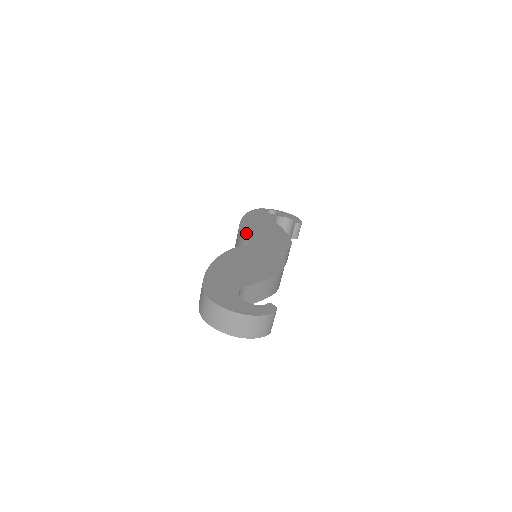
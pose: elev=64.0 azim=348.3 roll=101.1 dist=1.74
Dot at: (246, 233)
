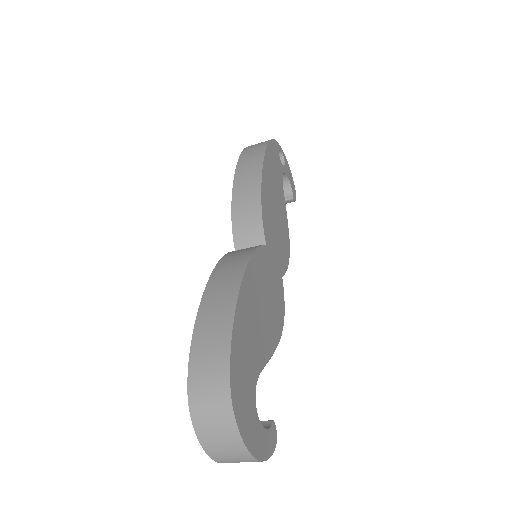
Dot at: (266, 208)
